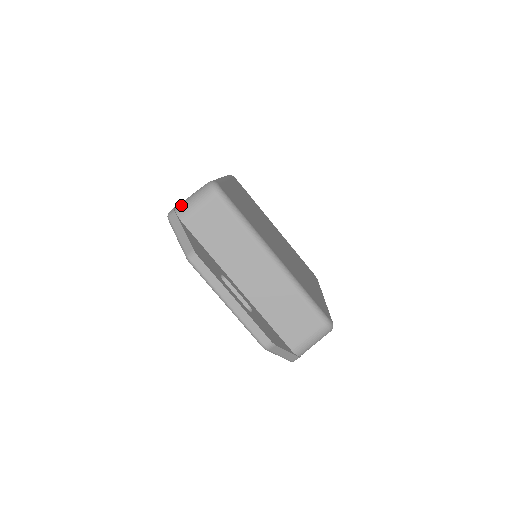
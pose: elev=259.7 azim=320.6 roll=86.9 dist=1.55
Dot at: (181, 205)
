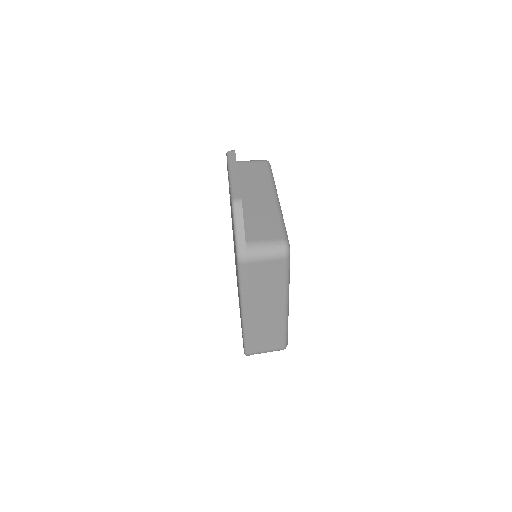
Dot at: occluded
